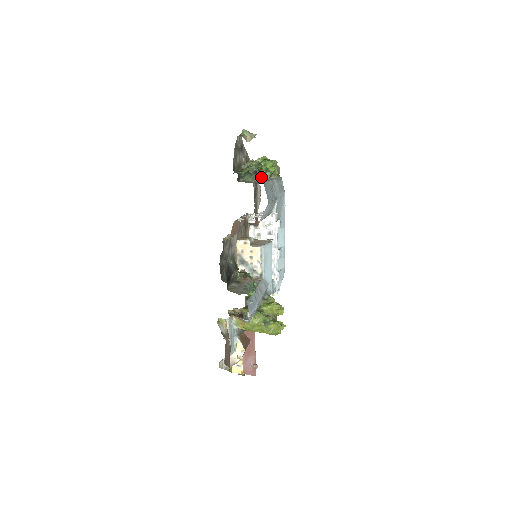
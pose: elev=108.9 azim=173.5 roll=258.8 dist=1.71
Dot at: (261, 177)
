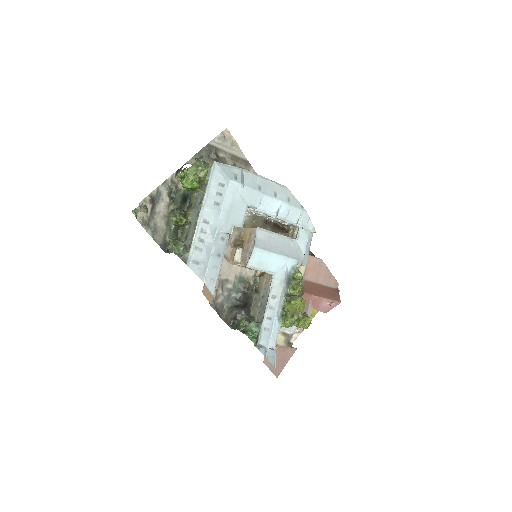
Dot at: (181, 258)
